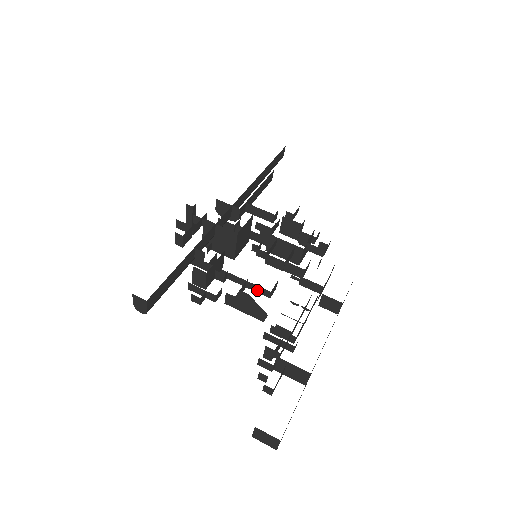
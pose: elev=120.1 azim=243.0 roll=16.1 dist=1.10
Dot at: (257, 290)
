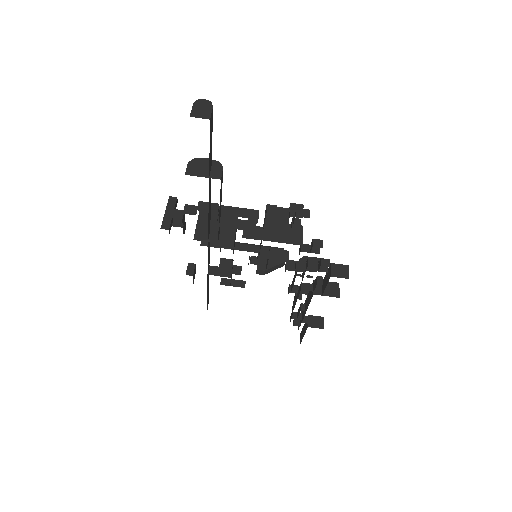
Dot at: occluded
